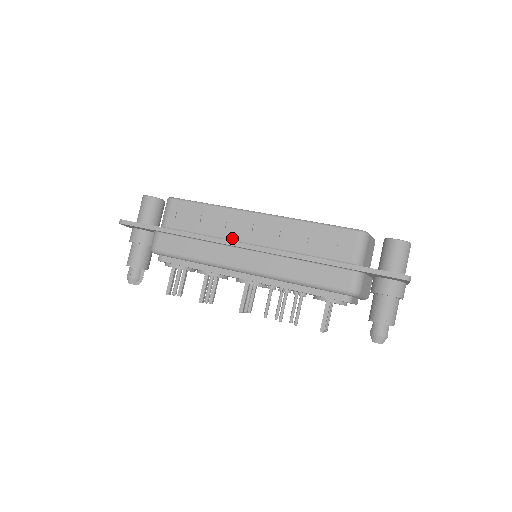
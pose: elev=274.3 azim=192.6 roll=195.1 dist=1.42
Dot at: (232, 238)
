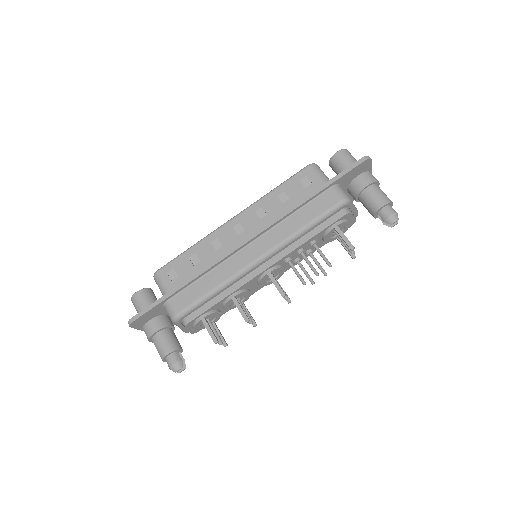
Dot at: occluded
